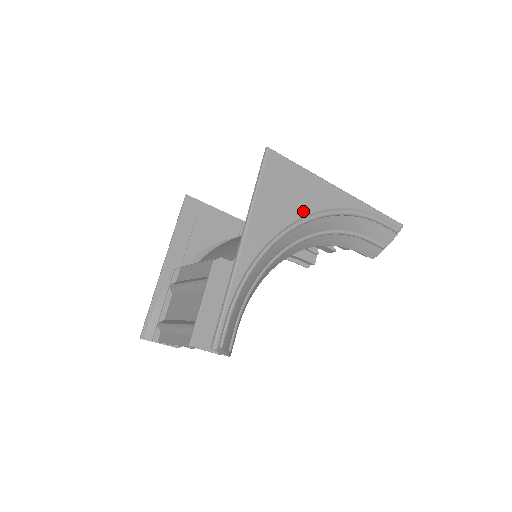
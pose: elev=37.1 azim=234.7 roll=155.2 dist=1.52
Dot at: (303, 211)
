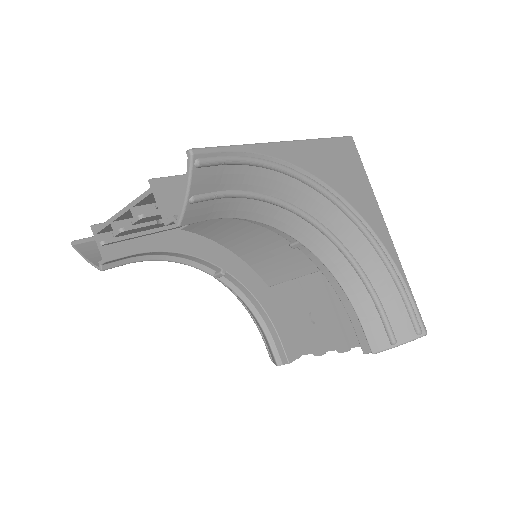
Dot at: (350, 198)
